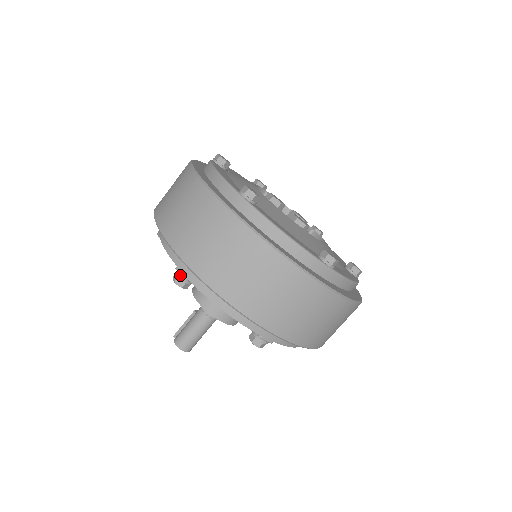
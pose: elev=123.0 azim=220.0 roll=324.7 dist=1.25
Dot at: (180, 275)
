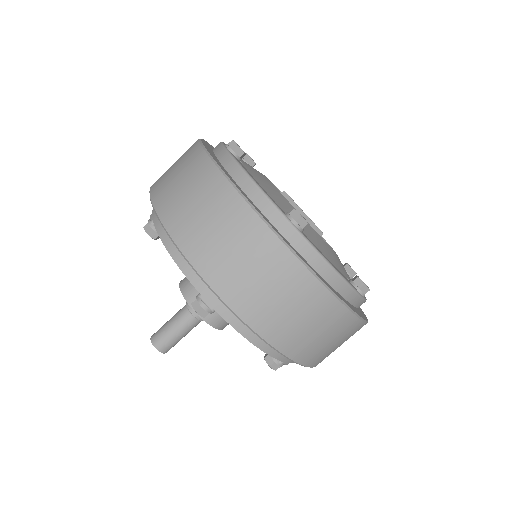
Dot at: (150, 220)
